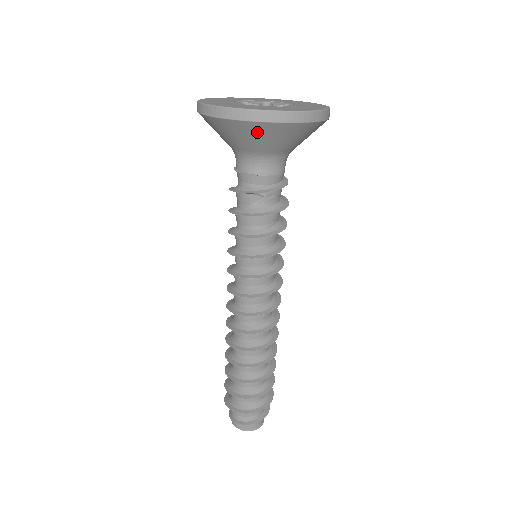
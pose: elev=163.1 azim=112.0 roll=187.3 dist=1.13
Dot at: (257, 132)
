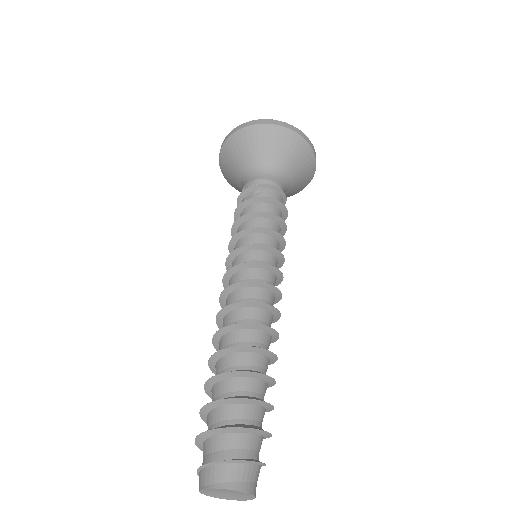
Dot at: (235, 146)
